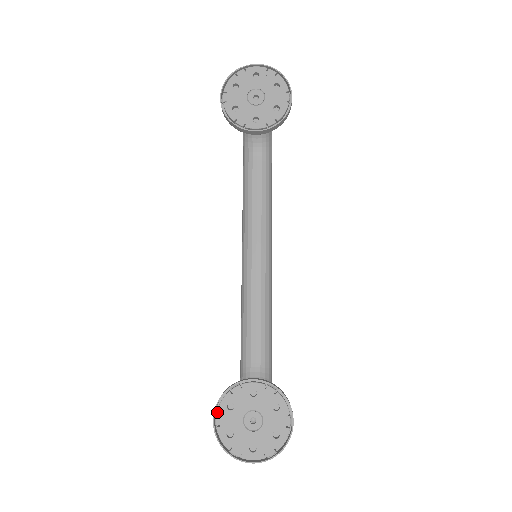
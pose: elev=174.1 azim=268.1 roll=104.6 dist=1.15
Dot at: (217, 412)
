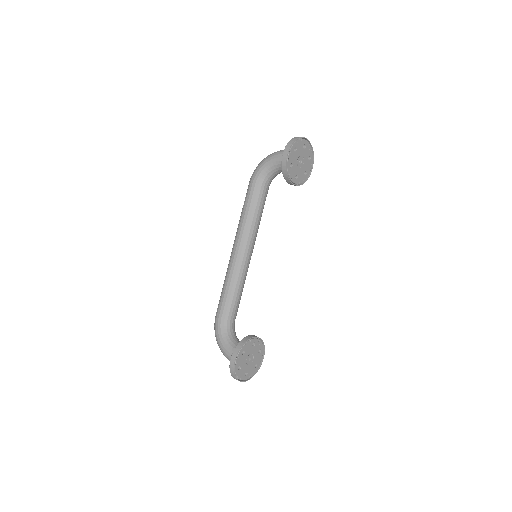
Dot at: (238, 356)
